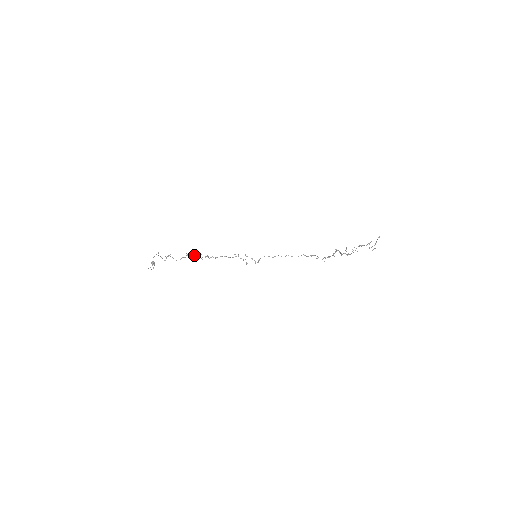
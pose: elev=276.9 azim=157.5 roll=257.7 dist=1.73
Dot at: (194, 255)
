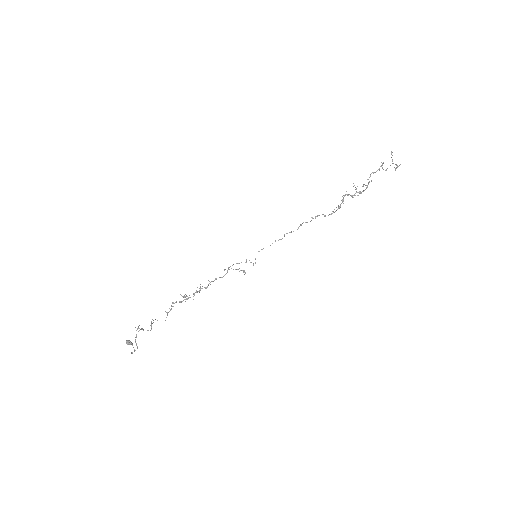
Dot at: (179, 301)
